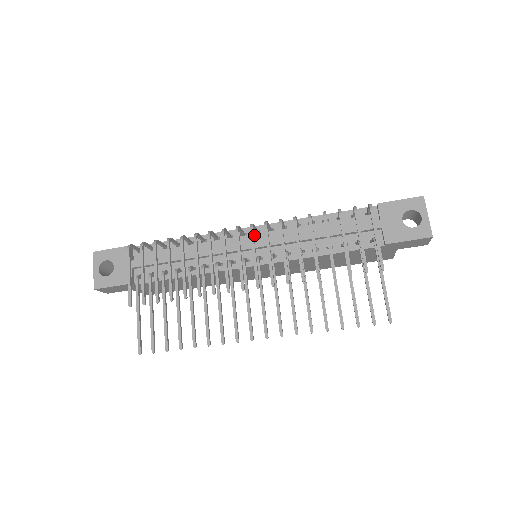
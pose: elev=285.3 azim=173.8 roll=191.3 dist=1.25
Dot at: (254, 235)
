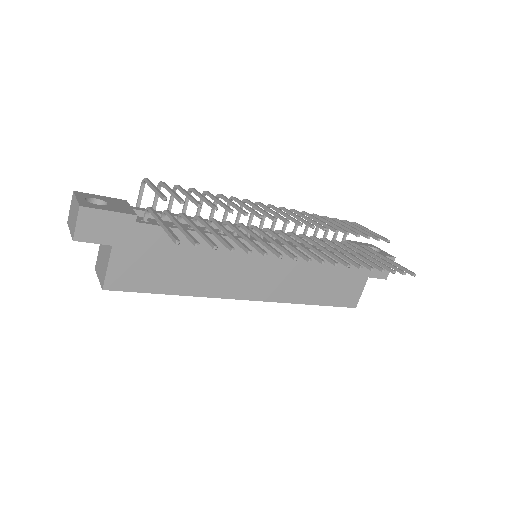
Dot at: occluded
